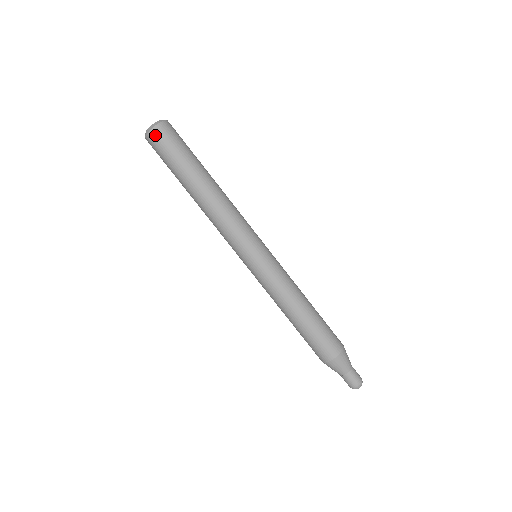
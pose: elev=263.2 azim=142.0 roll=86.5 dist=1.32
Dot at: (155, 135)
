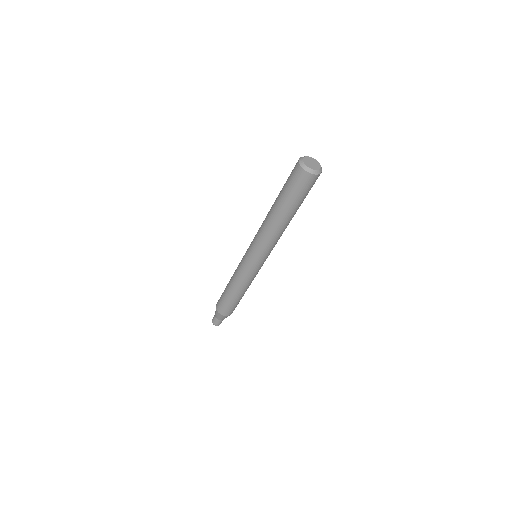
Dot at: (301, 174)
